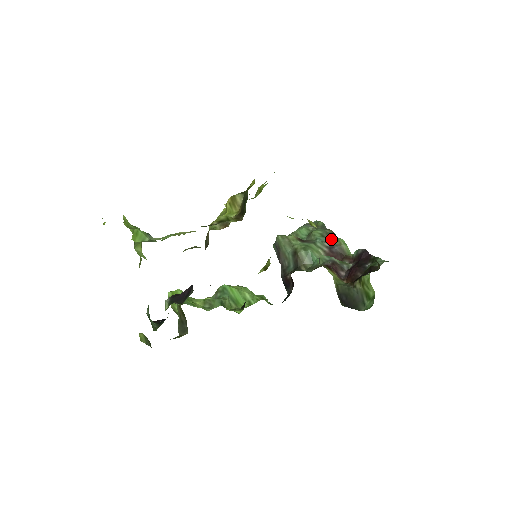
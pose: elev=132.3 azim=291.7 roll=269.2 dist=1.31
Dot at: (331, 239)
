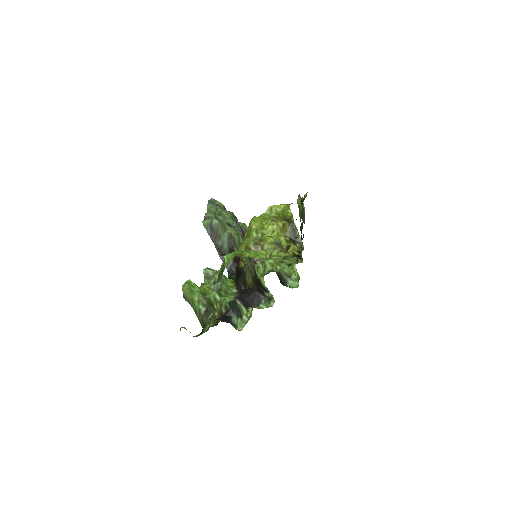
Dot at: (238, 222)
